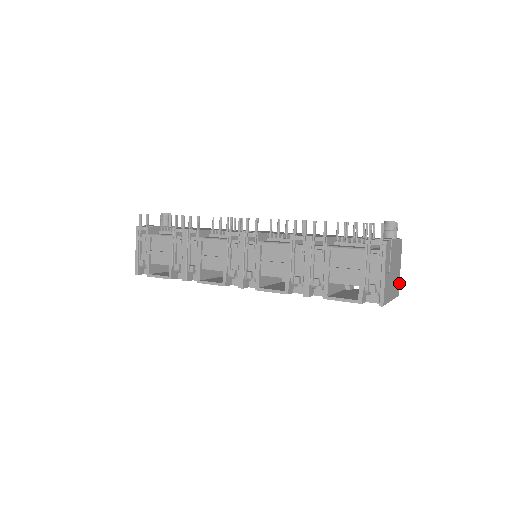
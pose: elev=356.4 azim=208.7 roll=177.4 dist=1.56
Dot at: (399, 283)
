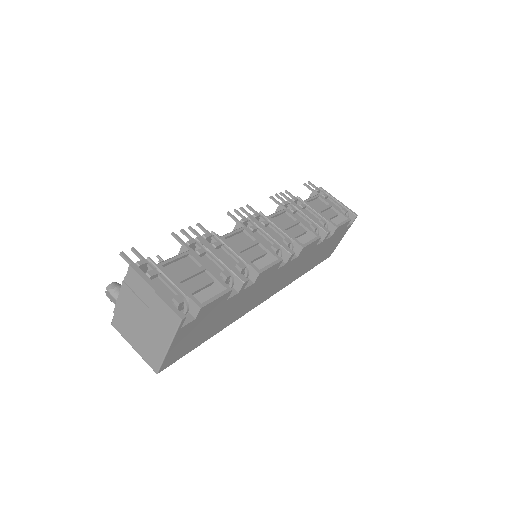
Dot at: occluded
